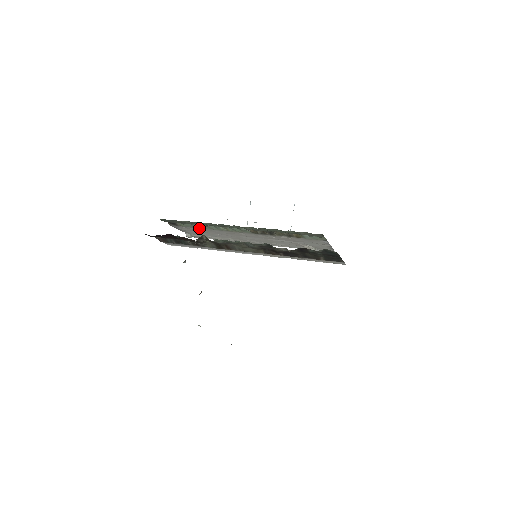
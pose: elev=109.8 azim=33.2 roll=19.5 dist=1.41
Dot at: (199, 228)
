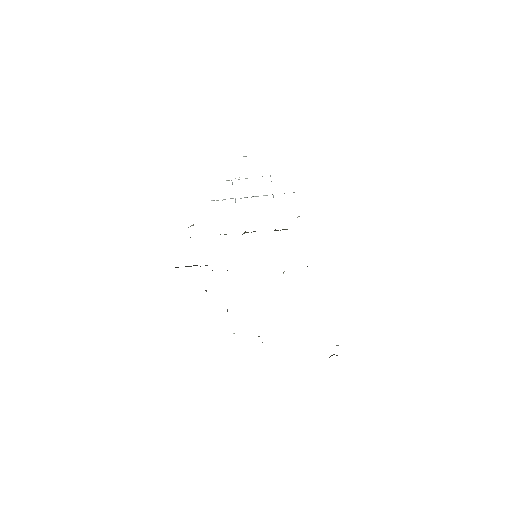
Dot at: occluded
